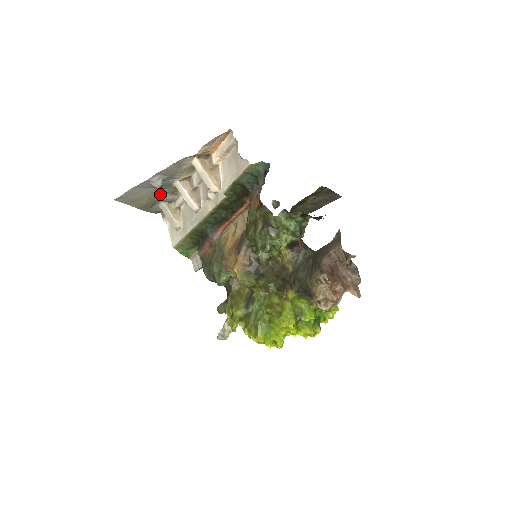
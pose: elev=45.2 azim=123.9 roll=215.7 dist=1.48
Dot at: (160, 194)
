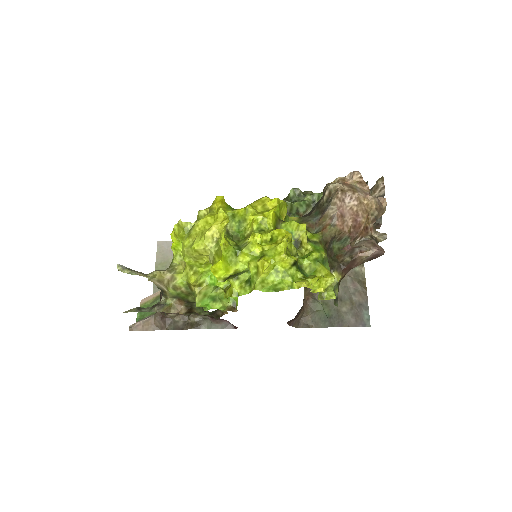
Dot at: occluded
